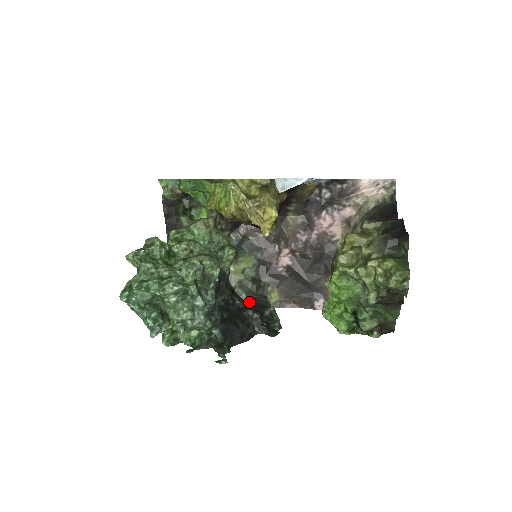
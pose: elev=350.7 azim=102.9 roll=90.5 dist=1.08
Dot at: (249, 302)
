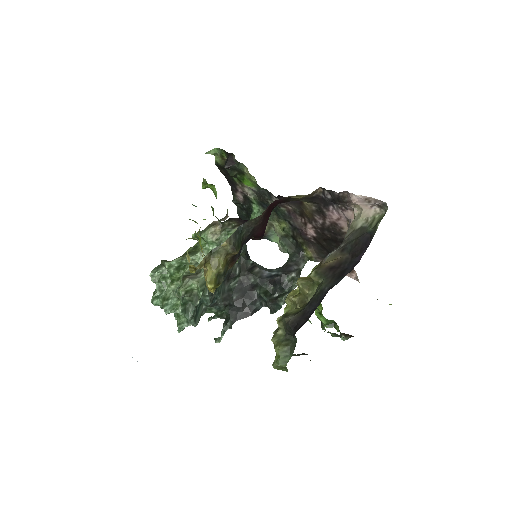
Dot at: (289, 254)
